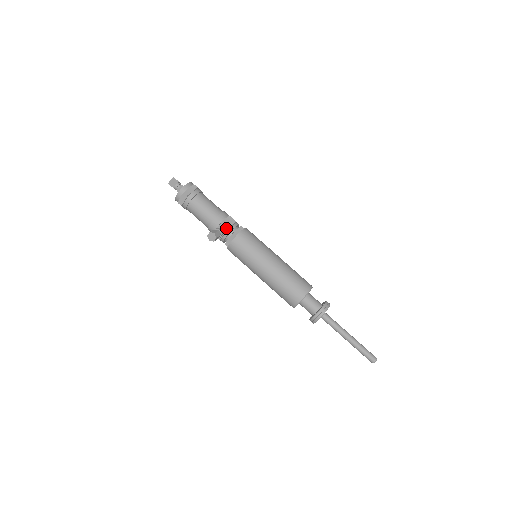
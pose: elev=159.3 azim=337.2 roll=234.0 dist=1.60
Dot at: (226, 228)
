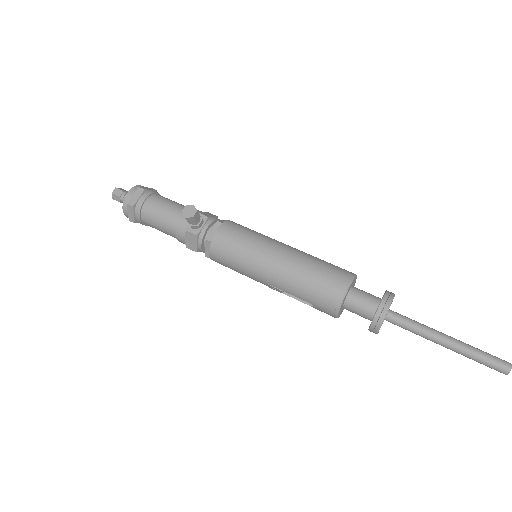
Dot at: (207, 216)
